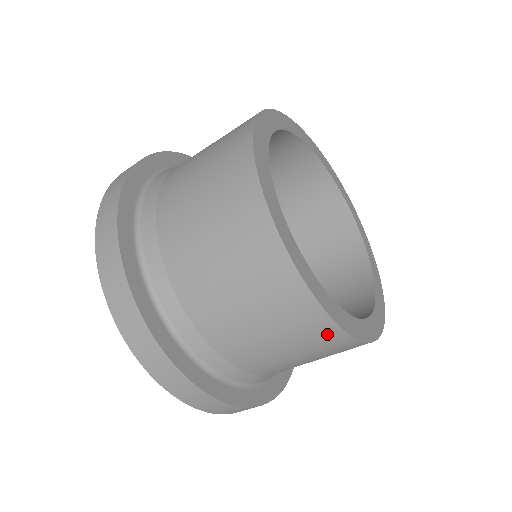
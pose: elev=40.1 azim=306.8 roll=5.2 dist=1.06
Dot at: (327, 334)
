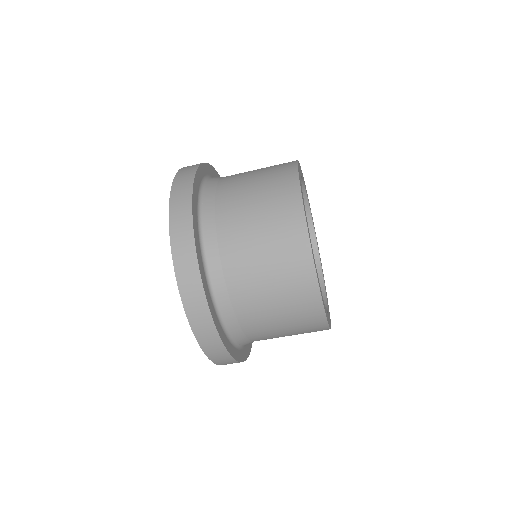
Dot at: (296, 230)
